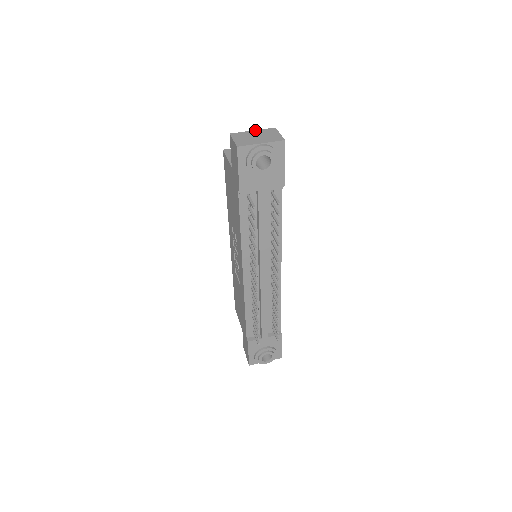
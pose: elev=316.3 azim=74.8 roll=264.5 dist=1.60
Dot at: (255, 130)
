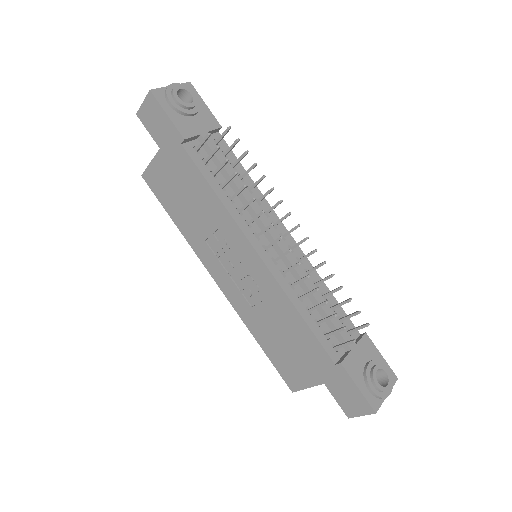
Dot at: occluded
